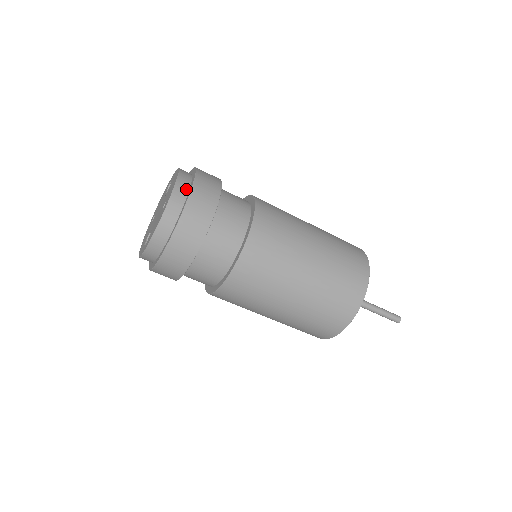
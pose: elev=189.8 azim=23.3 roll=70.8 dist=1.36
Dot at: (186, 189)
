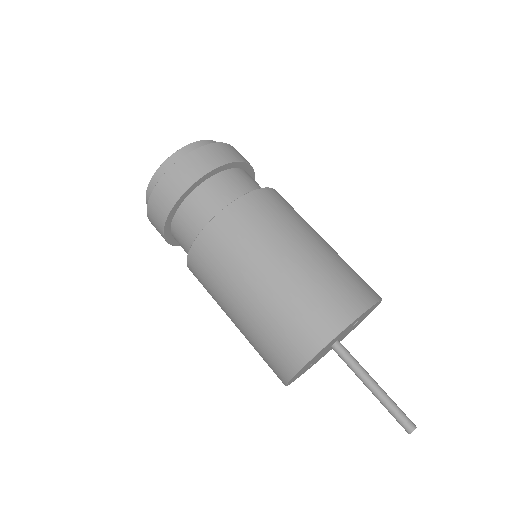
Dot at: occluded
